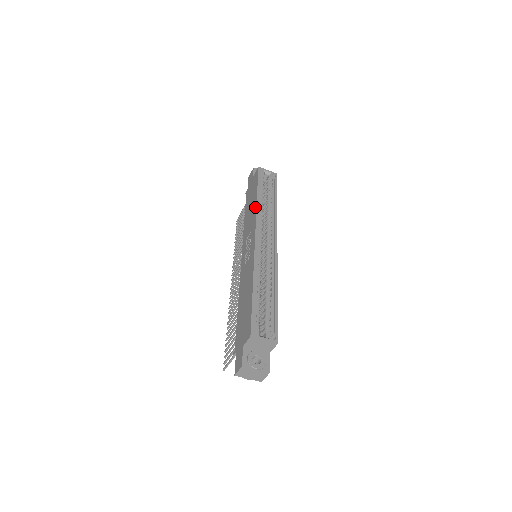
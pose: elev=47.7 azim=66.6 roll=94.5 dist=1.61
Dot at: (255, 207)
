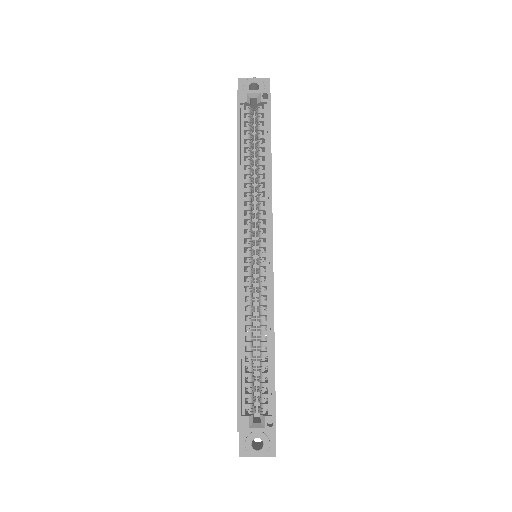
Dot at: occluded
